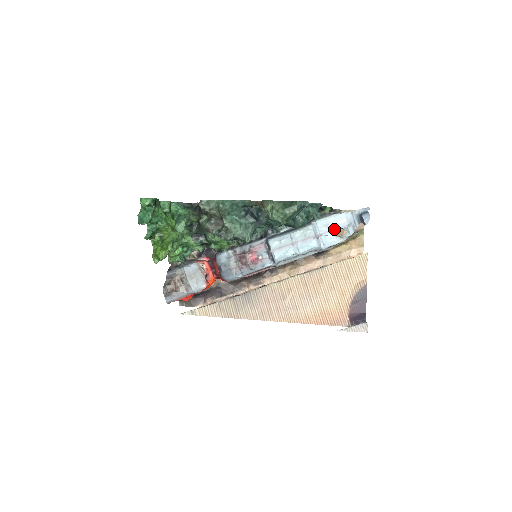
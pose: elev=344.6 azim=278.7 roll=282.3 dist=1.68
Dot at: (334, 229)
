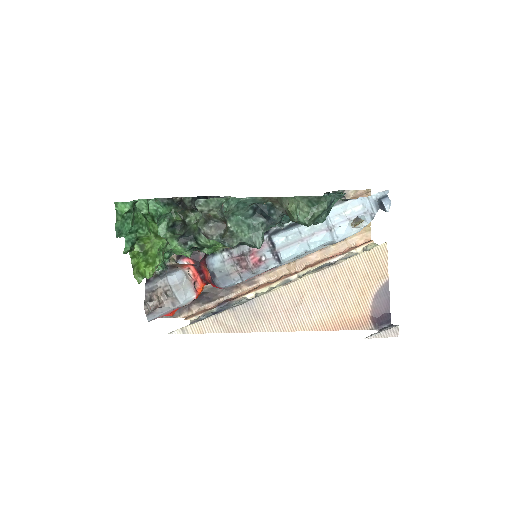
Dot at: (349, 218)
